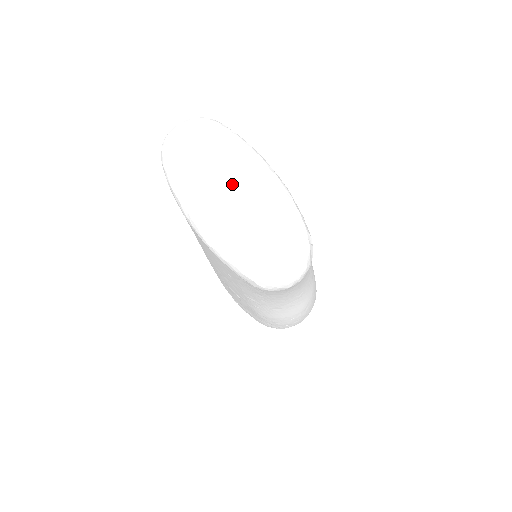
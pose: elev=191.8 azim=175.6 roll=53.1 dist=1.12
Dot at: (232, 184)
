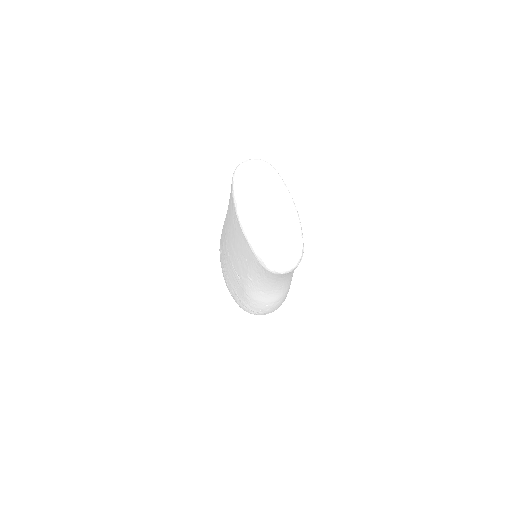
Dot at: (270, 205)
